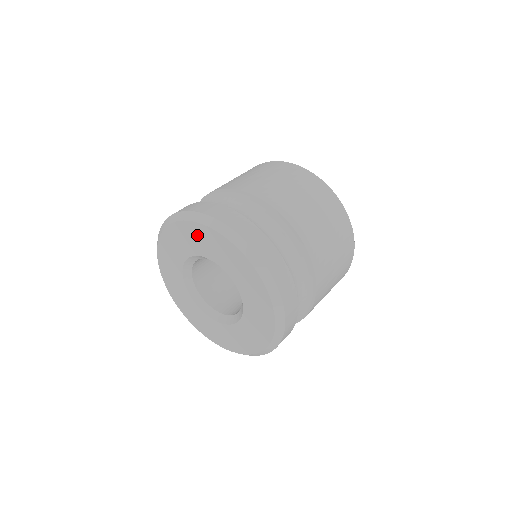
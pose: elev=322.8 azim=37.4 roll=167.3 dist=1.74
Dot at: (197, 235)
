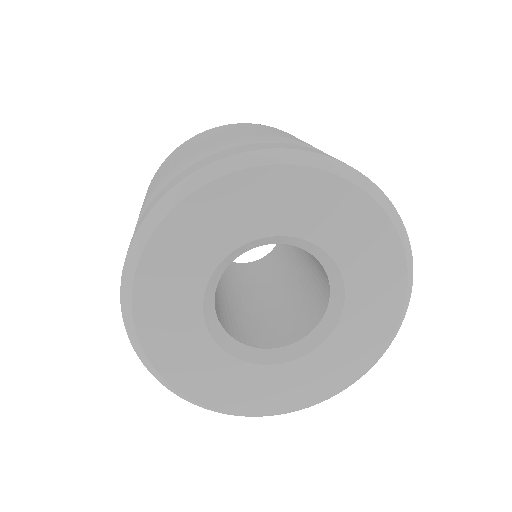
Dot at: (314, 196)
